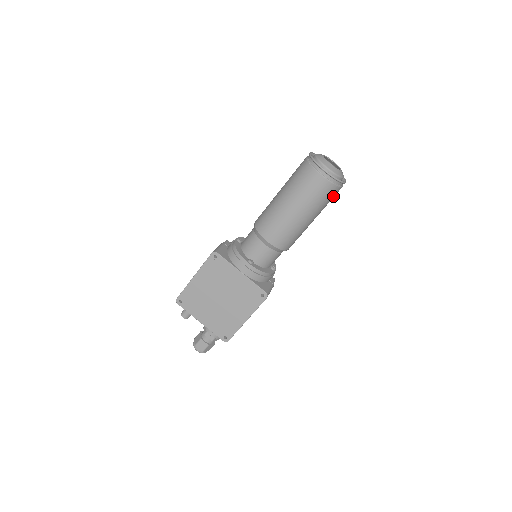
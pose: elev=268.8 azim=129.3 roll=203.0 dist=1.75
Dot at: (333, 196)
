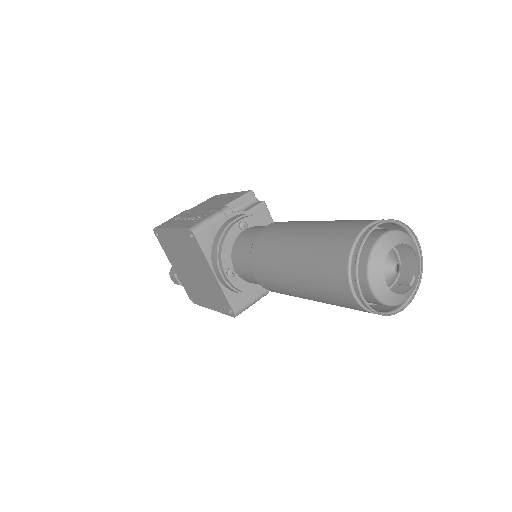
Dot at: occluded
